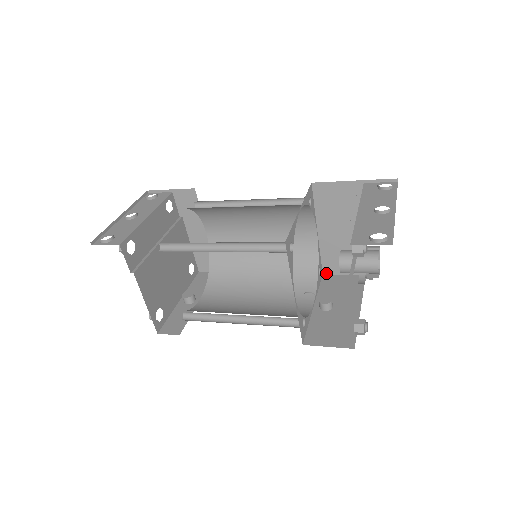
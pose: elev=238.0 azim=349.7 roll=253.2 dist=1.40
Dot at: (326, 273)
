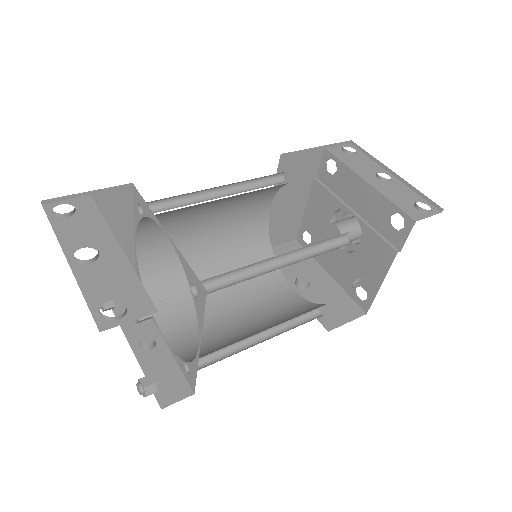
Dot at: occluded
